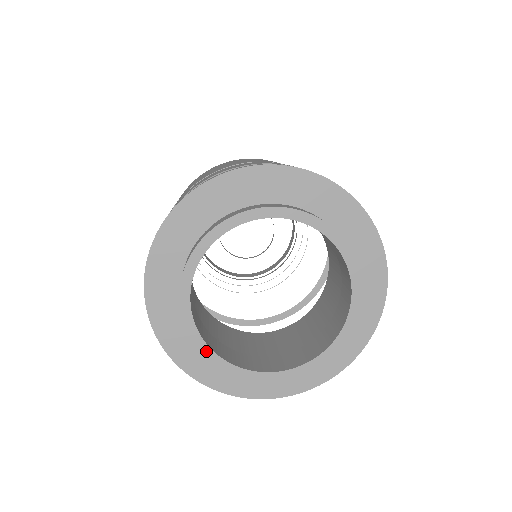
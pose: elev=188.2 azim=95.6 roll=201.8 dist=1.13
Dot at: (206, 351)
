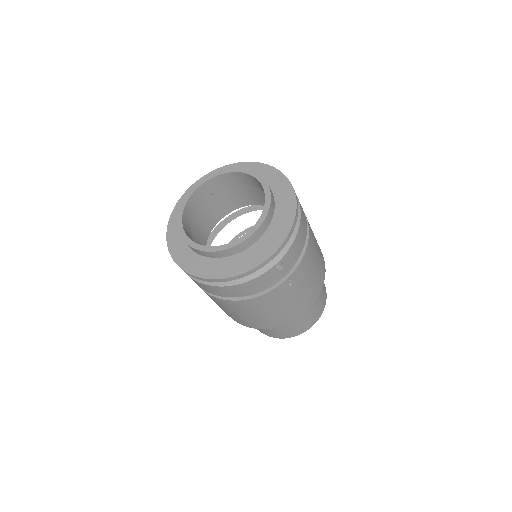
Dot at: (193, 244)
